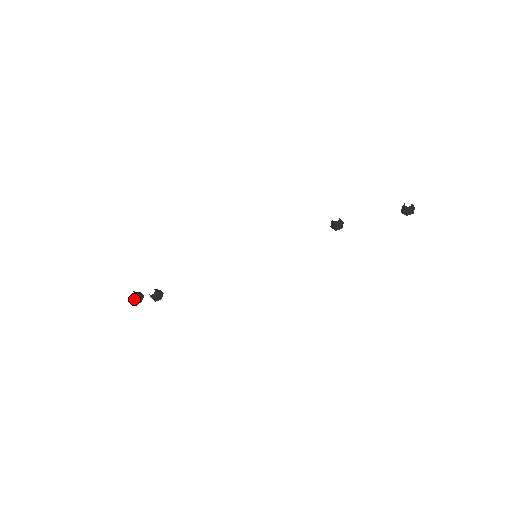
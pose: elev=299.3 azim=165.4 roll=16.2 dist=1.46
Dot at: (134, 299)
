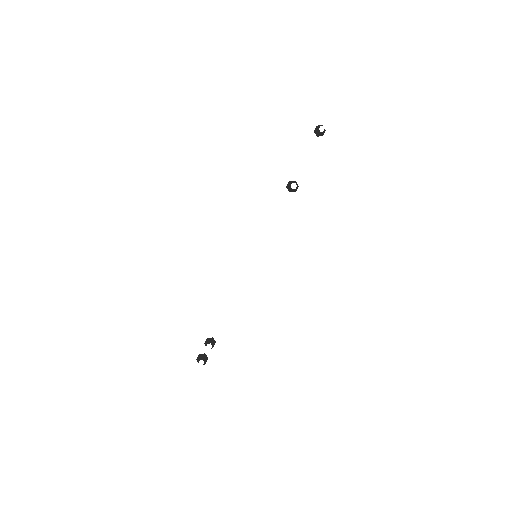
Dot at: (204, 363)
